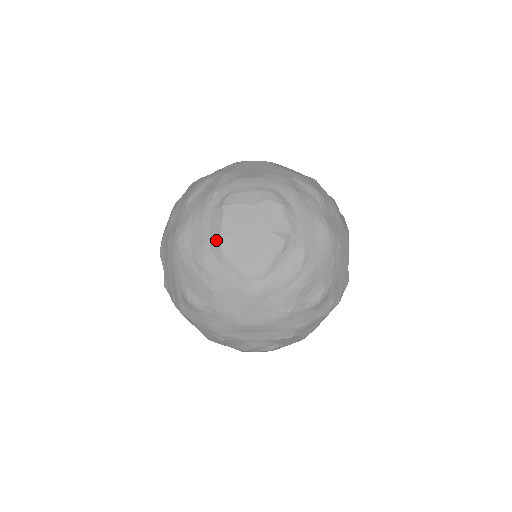
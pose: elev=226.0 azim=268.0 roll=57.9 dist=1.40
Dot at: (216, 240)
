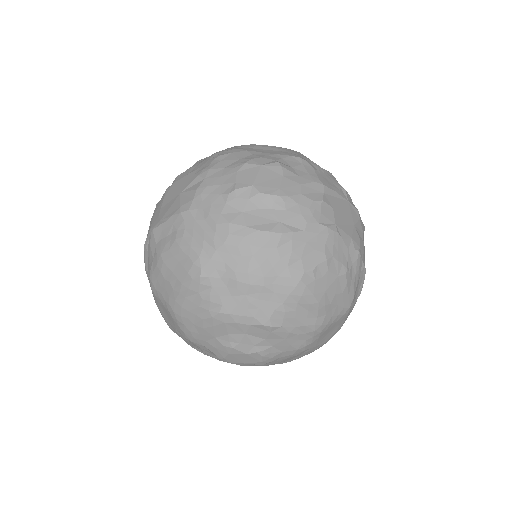
Dot at: occluded
